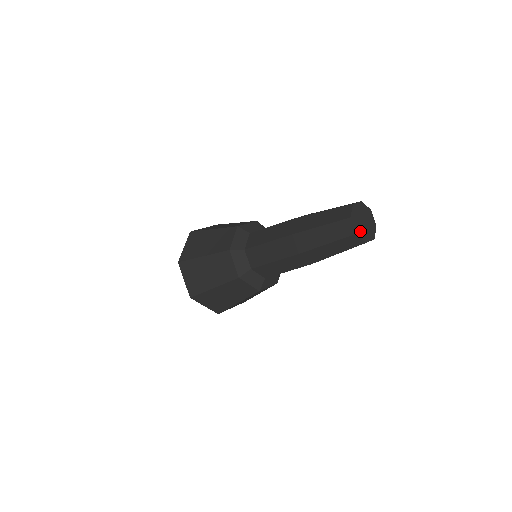
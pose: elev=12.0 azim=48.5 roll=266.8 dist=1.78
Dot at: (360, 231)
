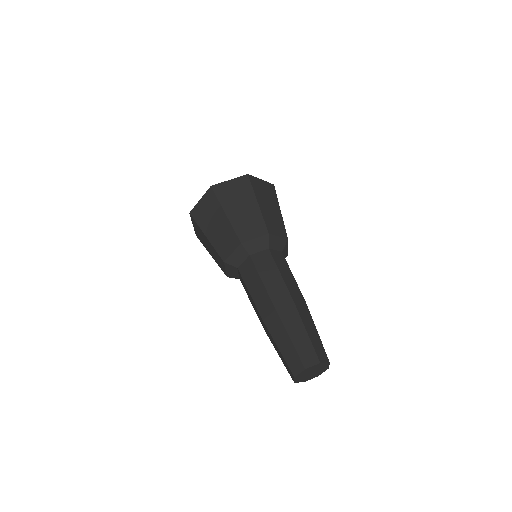
Dot at: (302, 379)
